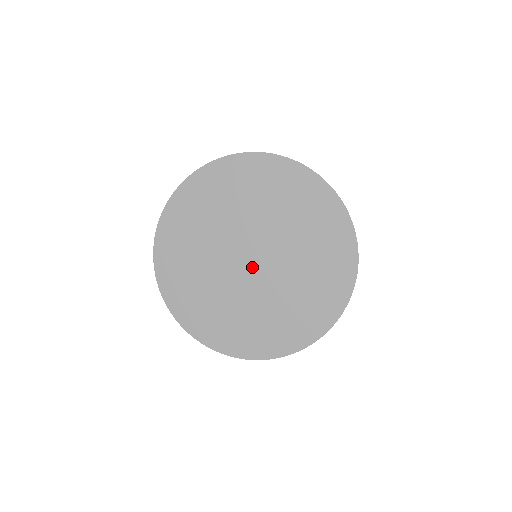
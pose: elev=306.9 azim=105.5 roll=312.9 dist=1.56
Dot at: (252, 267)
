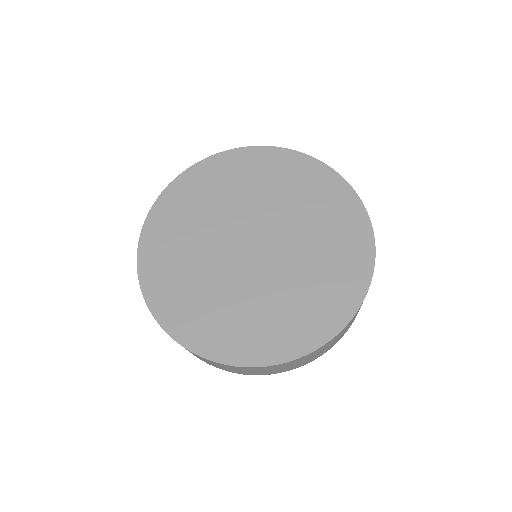
Dot at: (262, 250)
